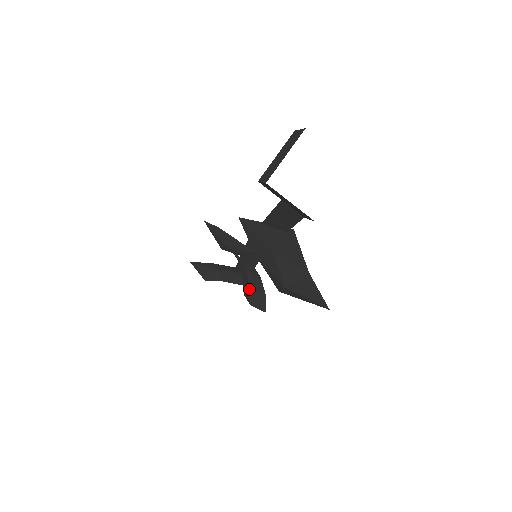
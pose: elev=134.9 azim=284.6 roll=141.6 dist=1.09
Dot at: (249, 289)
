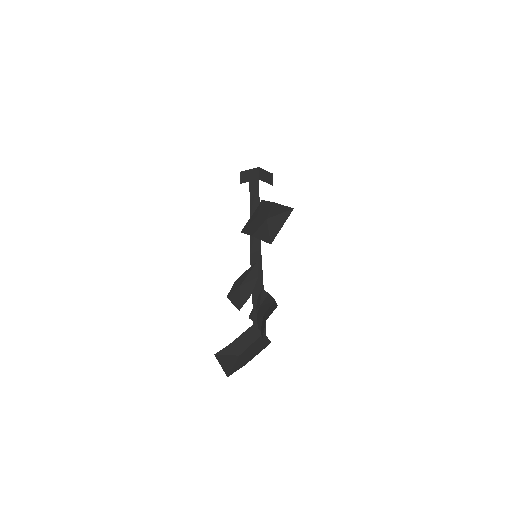
Dot at: (264, 317)
